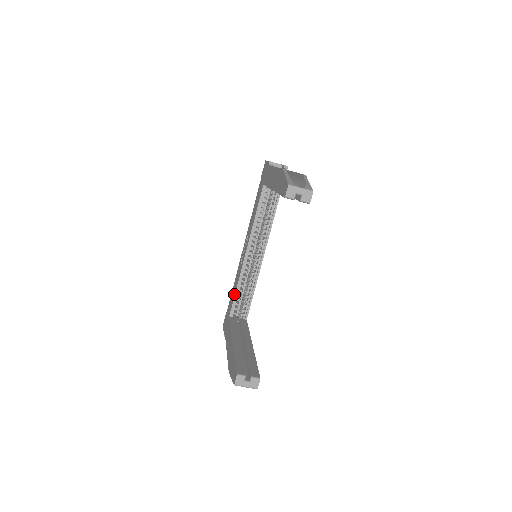
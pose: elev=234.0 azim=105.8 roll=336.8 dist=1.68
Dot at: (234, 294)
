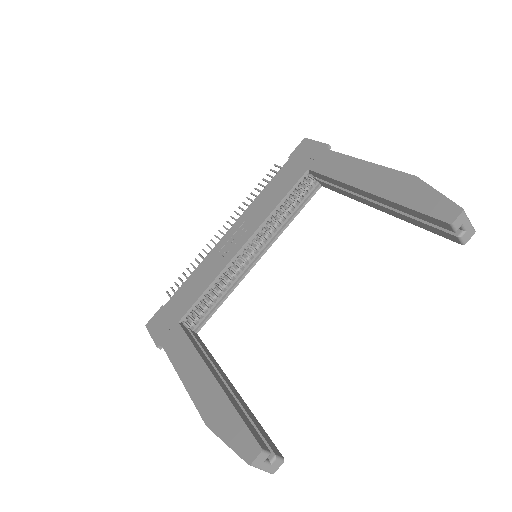
Dot at: (199, 294)
